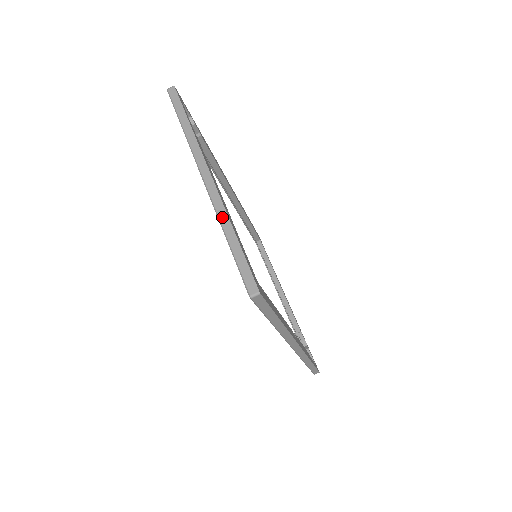
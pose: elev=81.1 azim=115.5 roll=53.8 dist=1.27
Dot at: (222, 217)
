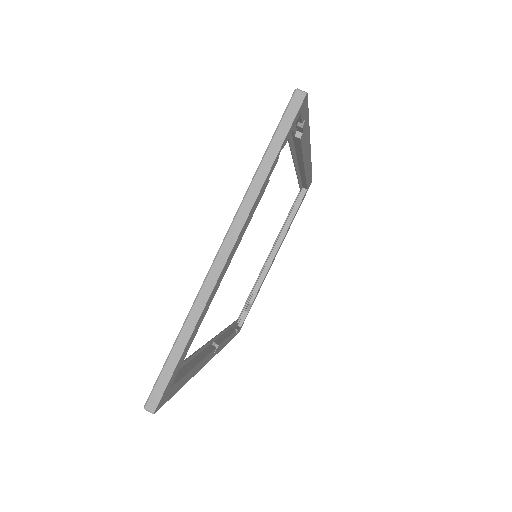
Dot at: (193, 315)
